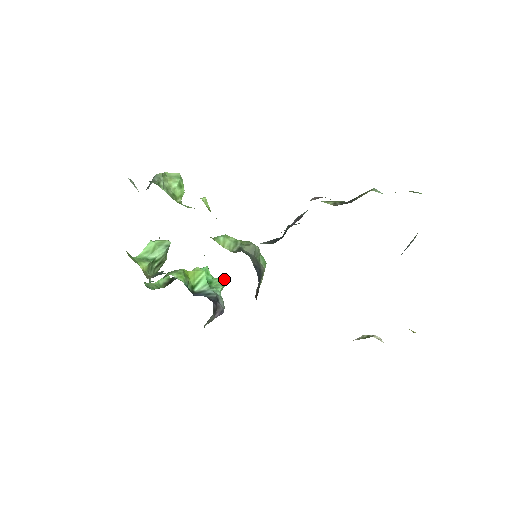
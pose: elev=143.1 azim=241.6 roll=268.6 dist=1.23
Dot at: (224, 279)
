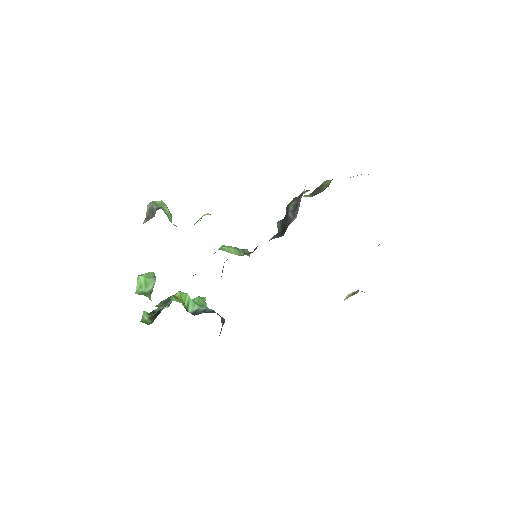
Dot at: (201, 297)
